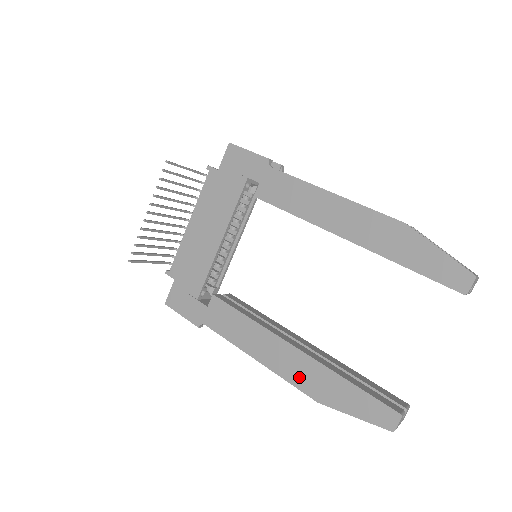
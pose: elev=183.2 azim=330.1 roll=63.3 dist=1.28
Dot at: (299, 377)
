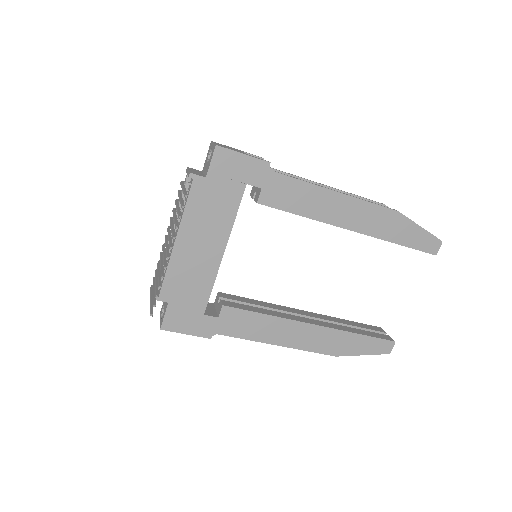
Dot at: (319, 345)
